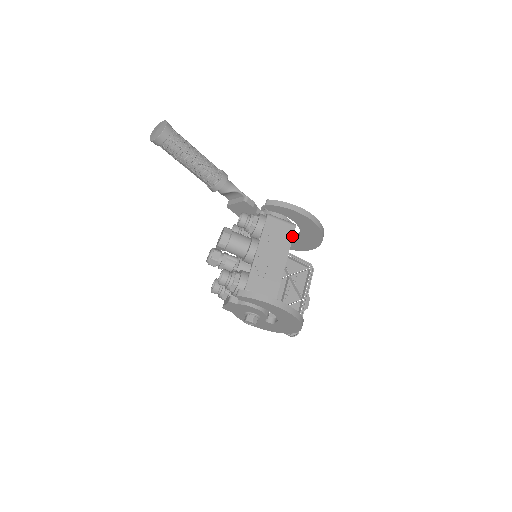
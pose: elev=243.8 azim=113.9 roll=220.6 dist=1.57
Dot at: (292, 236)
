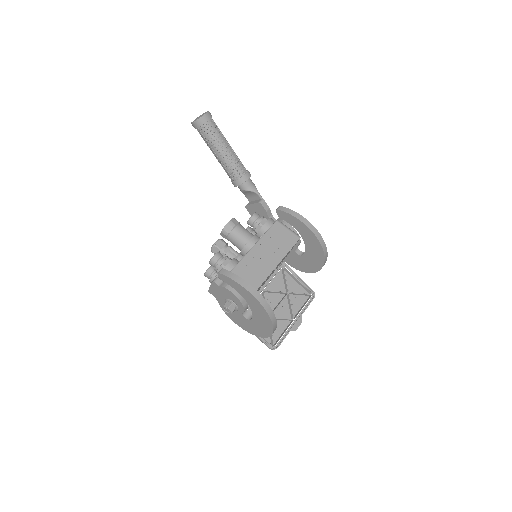
Dot at: (293, 245)
